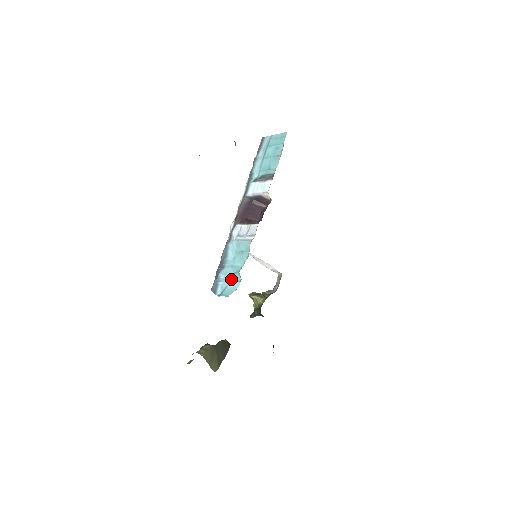
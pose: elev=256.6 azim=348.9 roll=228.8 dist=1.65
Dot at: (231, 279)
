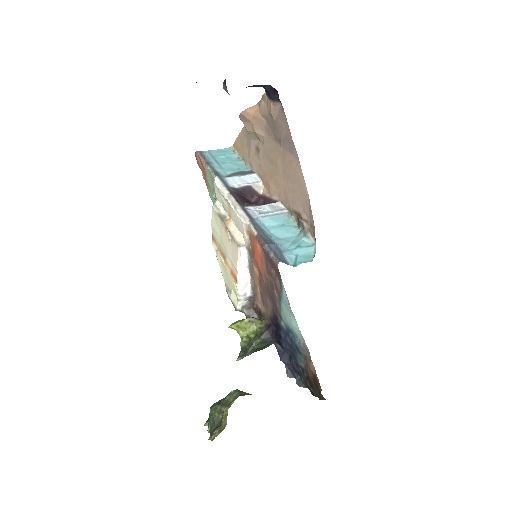
Dot at: (297, 246)
